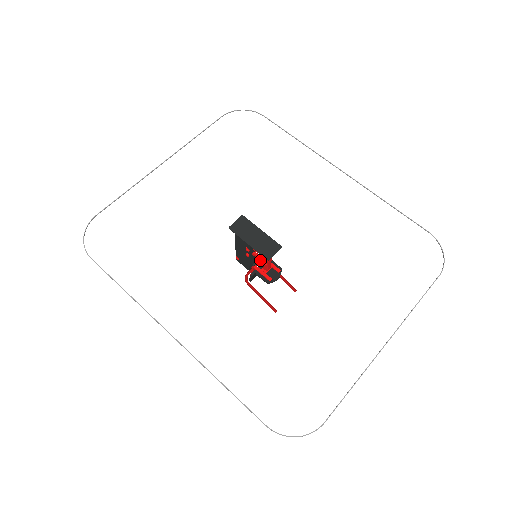
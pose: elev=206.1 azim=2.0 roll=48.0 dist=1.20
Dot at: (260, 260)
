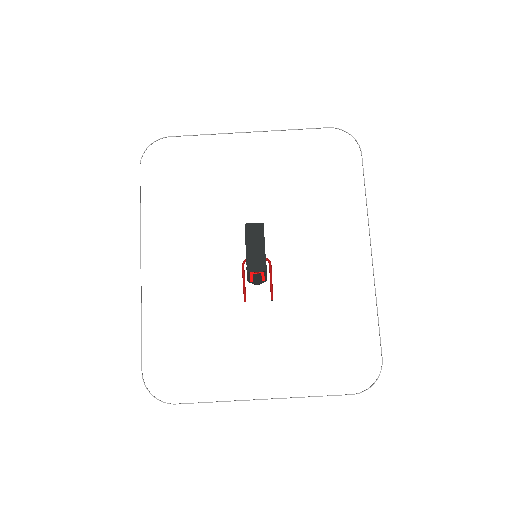
Dot at: occluded
